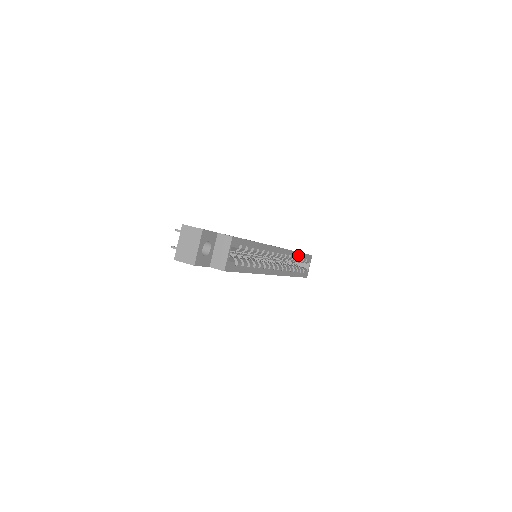
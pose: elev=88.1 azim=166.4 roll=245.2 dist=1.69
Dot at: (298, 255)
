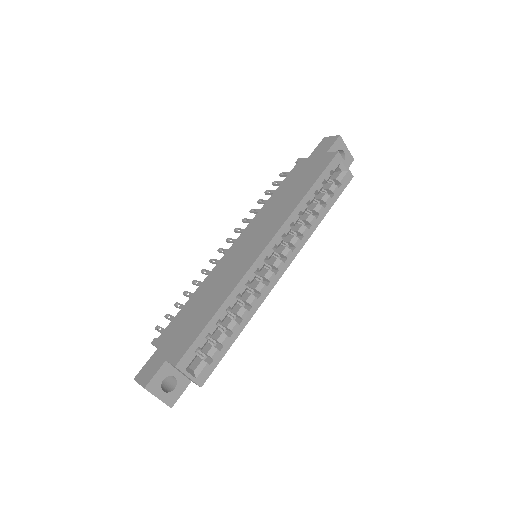
Dot at: (307, 197)
